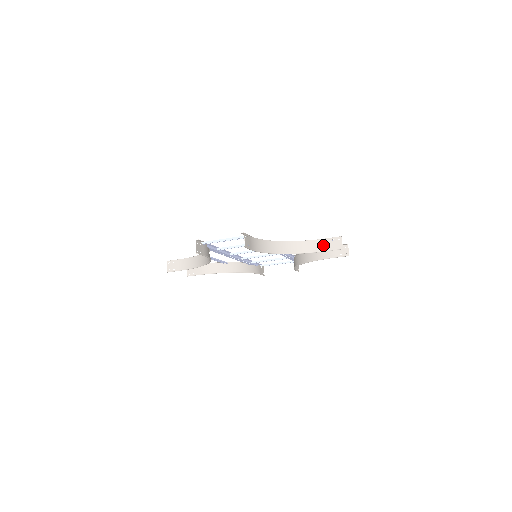
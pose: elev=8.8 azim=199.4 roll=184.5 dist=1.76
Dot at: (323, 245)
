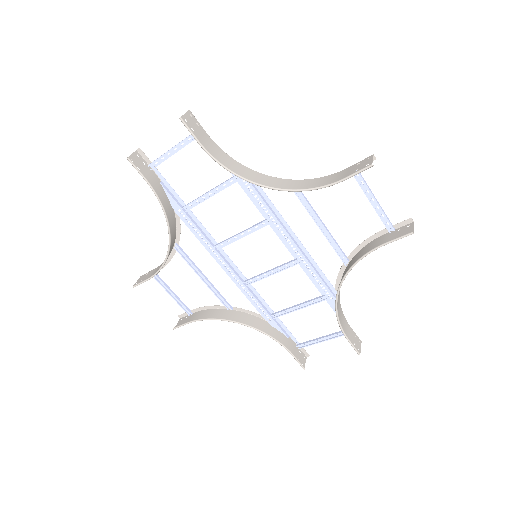
Dot at: (341, 175)
